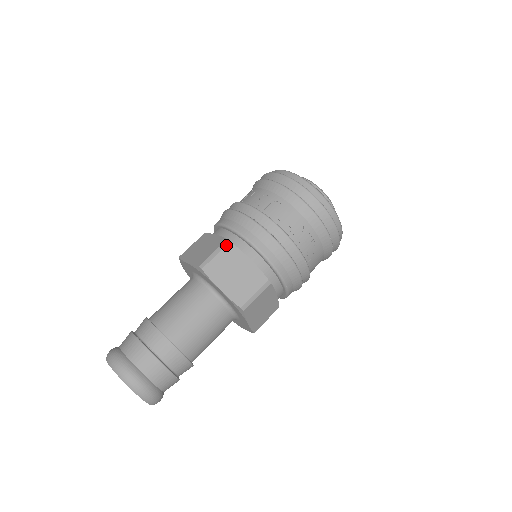
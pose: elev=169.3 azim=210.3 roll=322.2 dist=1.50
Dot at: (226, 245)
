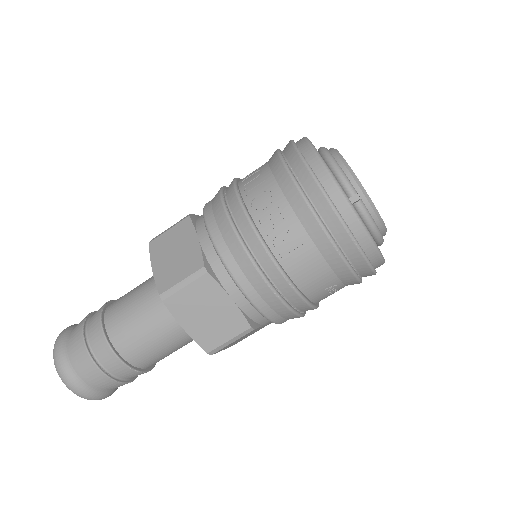
Dot at: (183, 219)
